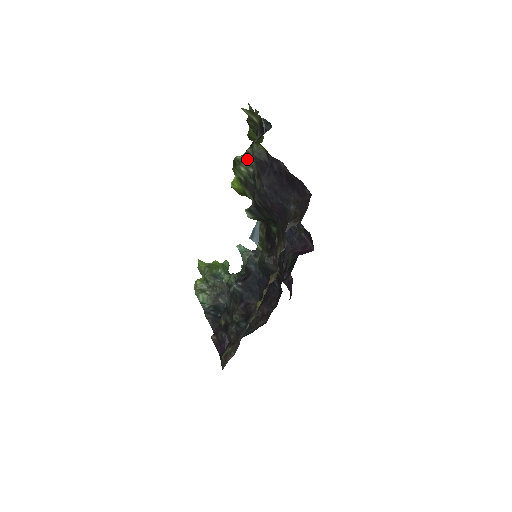
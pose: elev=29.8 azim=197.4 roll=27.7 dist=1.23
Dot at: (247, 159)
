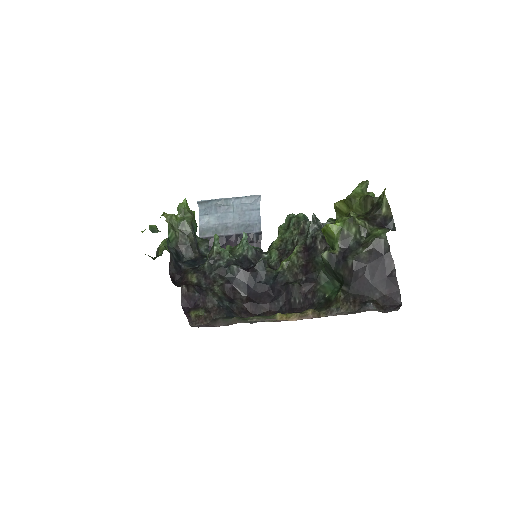
Dot at: (362, 227)
